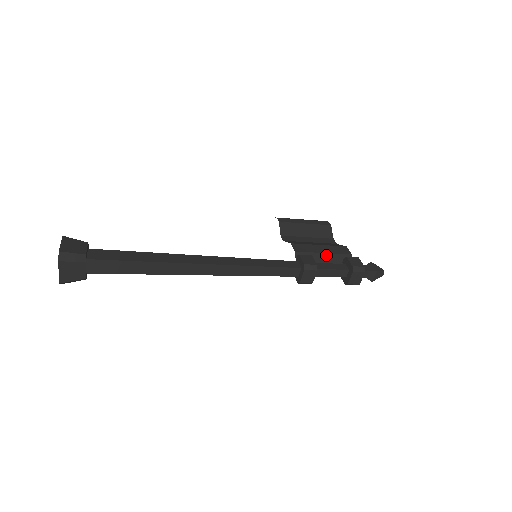
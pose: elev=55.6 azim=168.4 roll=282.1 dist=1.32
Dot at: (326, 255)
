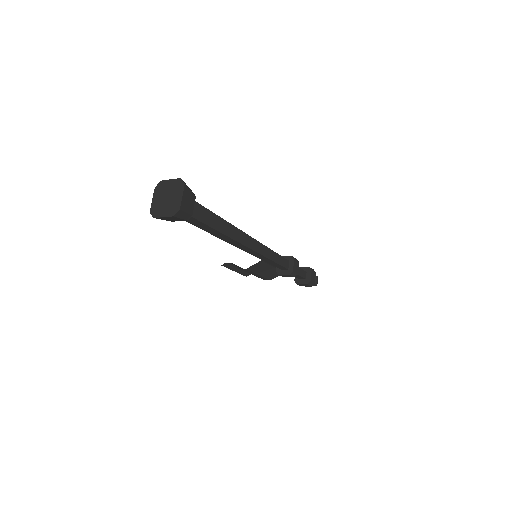
Dot at: occluded
